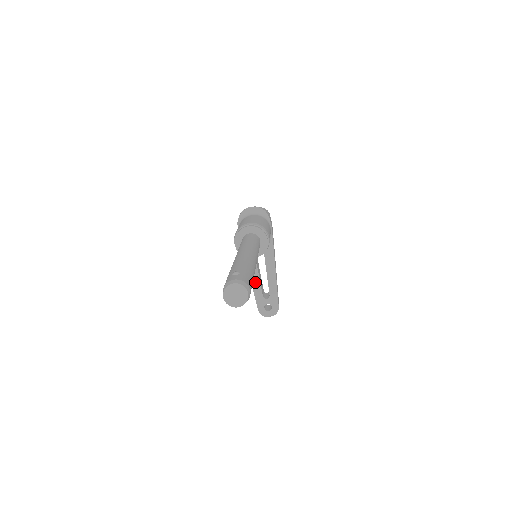
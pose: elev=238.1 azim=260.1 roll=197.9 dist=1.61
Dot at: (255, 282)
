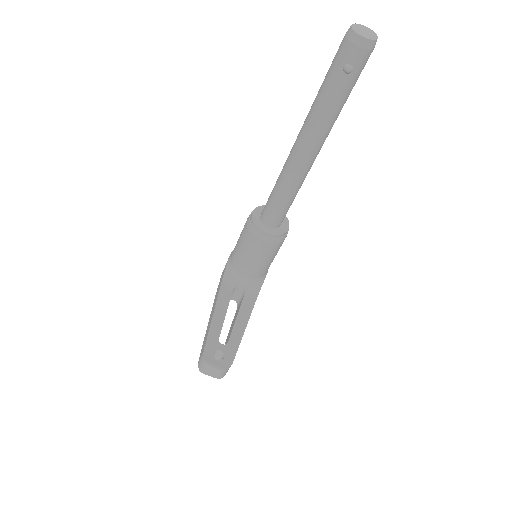
Dot at: (218, 318)
